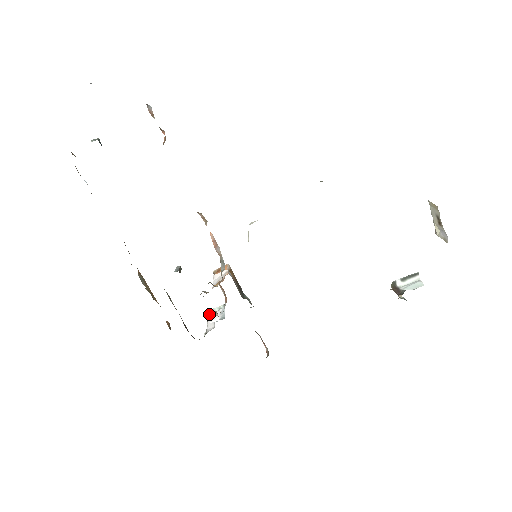
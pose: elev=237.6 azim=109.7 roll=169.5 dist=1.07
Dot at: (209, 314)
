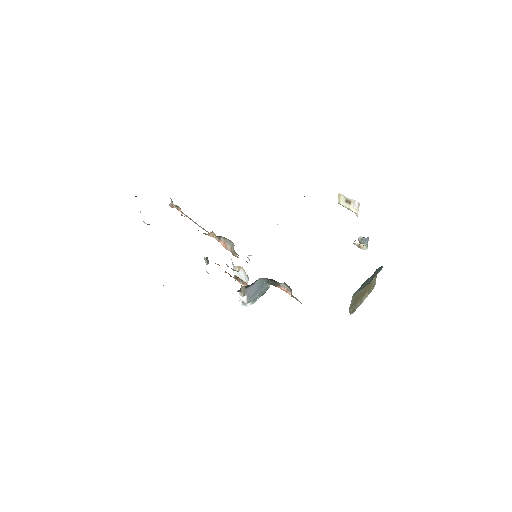
Dot at: occluded
